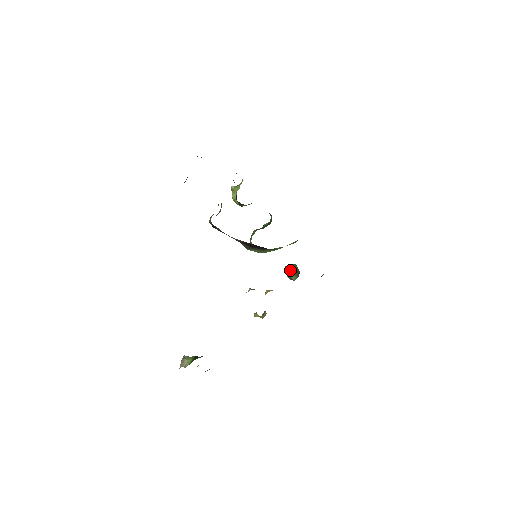
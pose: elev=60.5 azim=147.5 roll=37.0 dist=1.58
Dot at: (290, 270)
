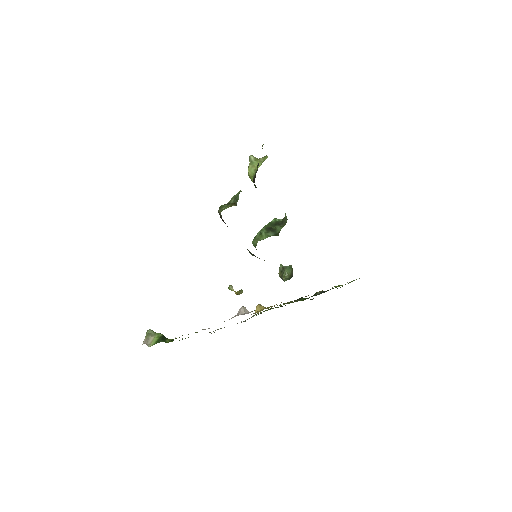
Dot at: (284, 271)
